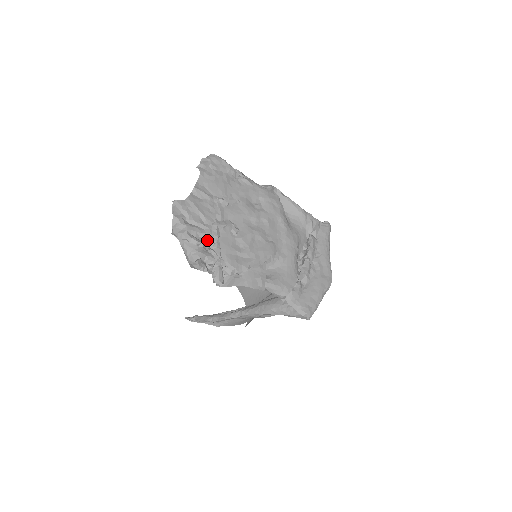
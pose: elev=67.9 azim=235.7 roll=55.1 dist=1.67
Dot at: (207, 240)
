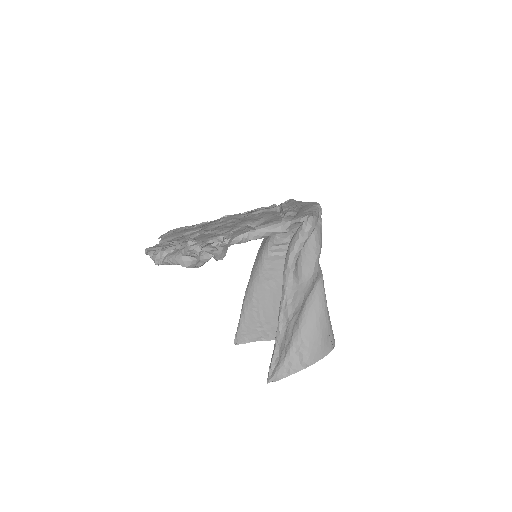
Dot at: (185, 245)
